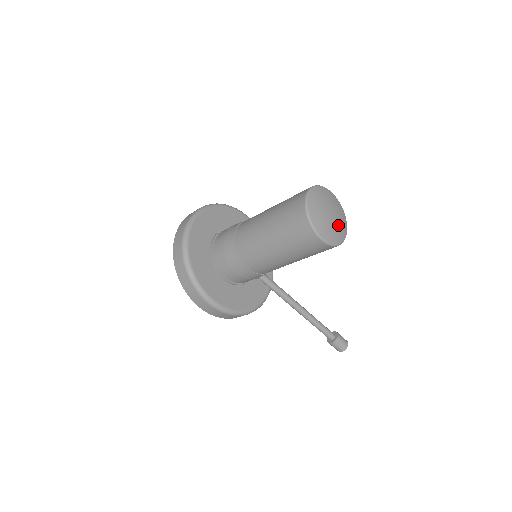
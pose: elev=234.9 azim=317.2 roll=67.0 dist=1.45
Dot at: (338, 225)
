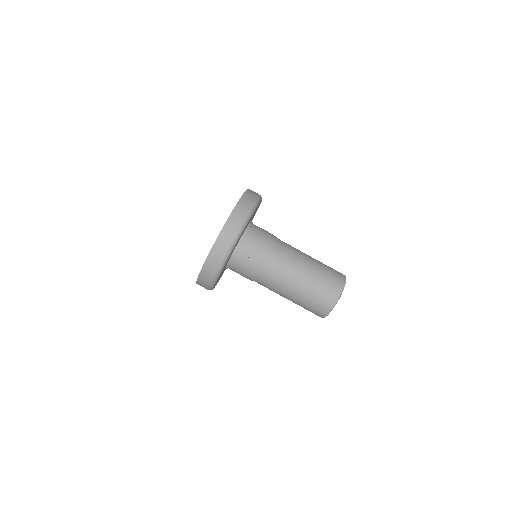
Dot at: occluded
